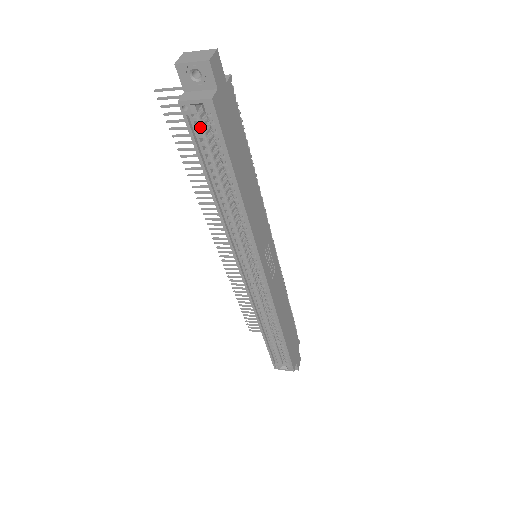
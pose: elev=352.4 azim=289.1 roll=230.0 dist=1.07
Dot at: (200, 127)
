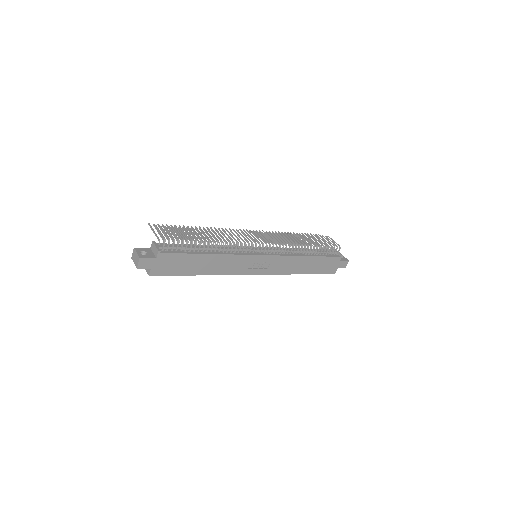
Dot at: occluded
